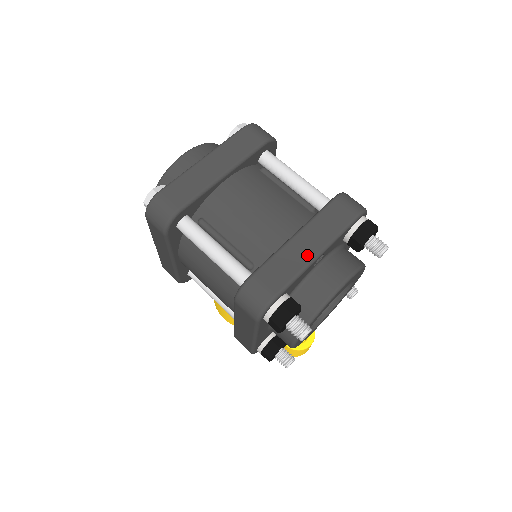
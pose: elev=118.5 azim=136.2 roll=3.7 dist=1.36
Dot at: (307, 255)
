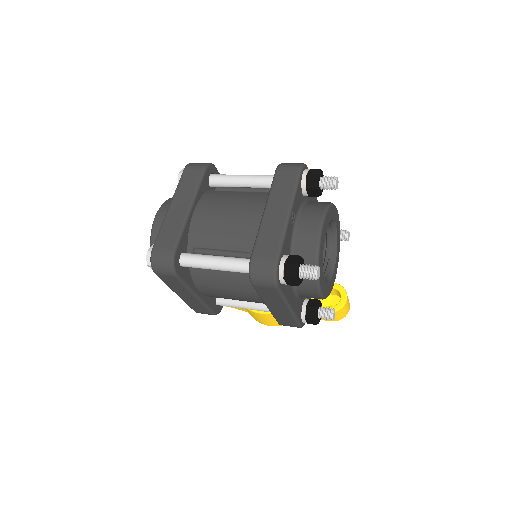
Dot at: (281, 219)
